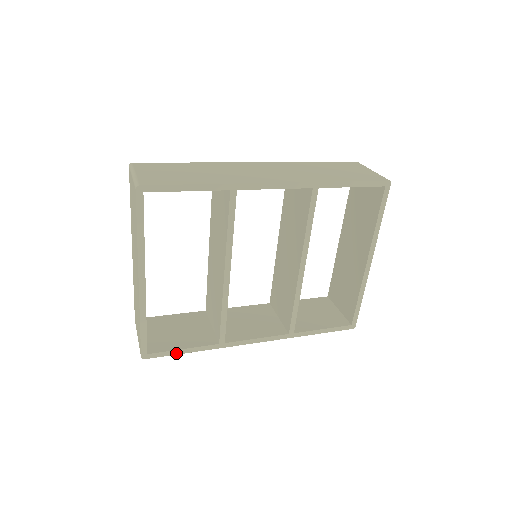
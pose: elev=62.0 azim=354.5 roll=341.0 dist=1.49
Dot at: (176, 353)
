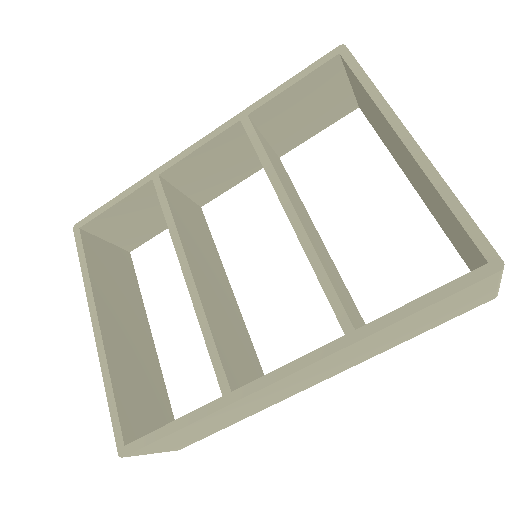
Dot at: (163, 434)
